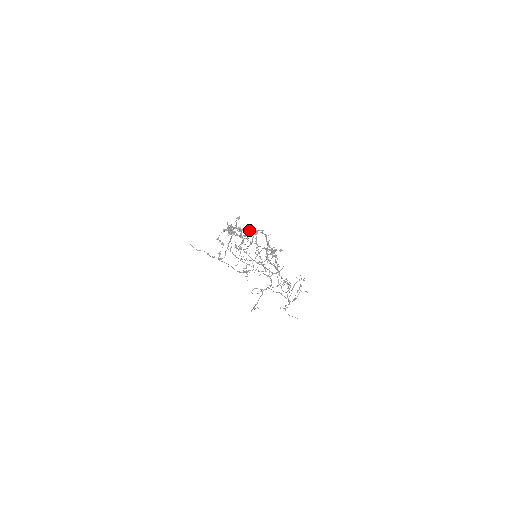
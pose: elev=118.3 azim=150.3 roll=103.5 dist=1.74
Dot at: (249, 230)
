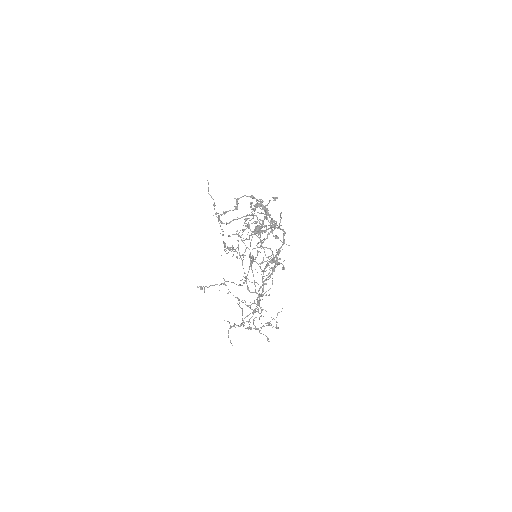
Dot at: (274, 220)
